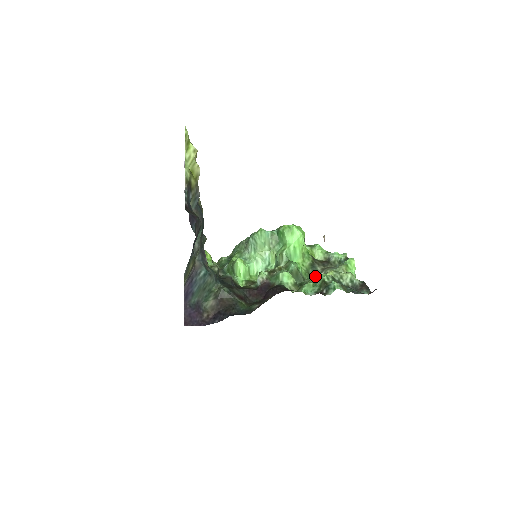
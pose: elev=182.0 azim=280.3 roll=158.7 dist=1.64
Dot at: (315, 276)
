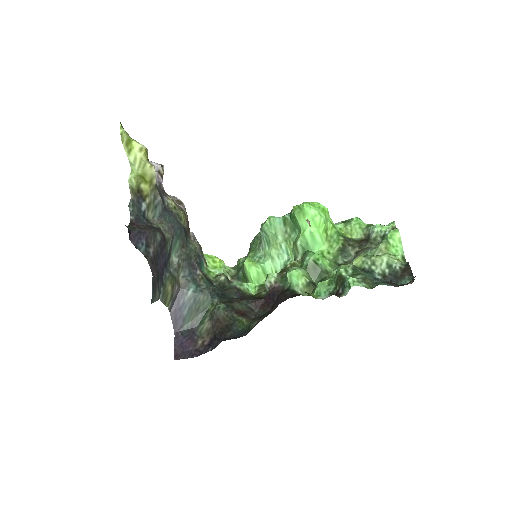
Dot at: occluded
